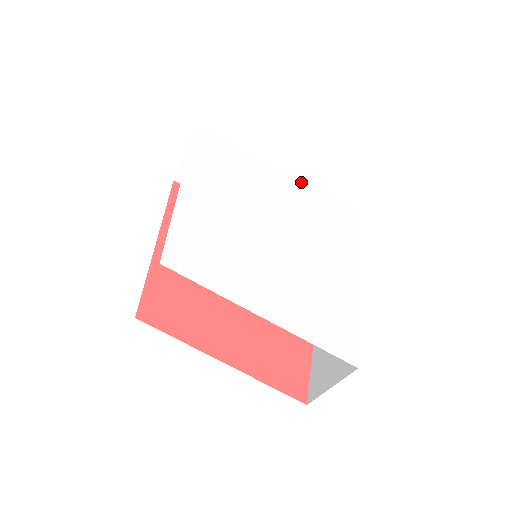
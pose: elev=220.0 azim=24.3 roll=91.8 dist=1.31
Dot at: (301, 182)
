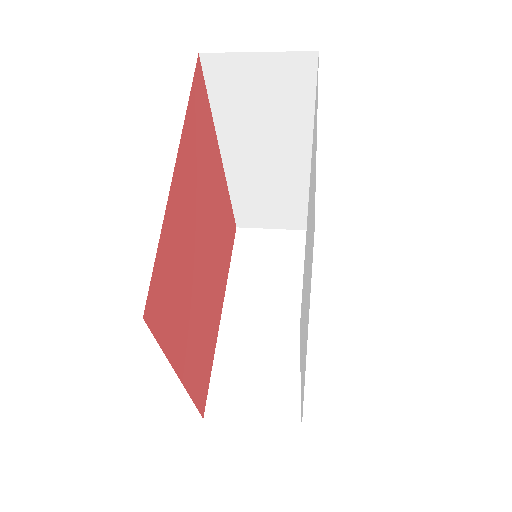
Dot at: occluded
